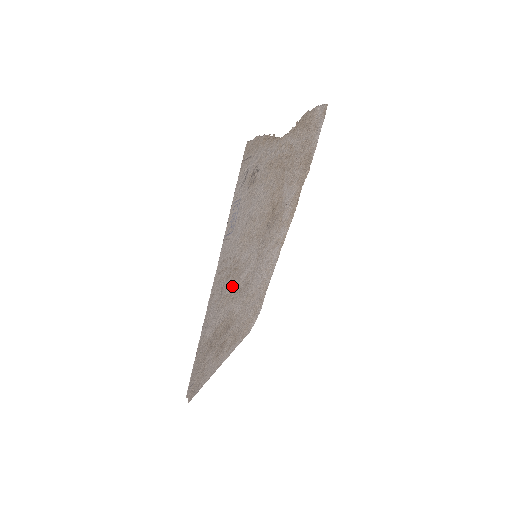
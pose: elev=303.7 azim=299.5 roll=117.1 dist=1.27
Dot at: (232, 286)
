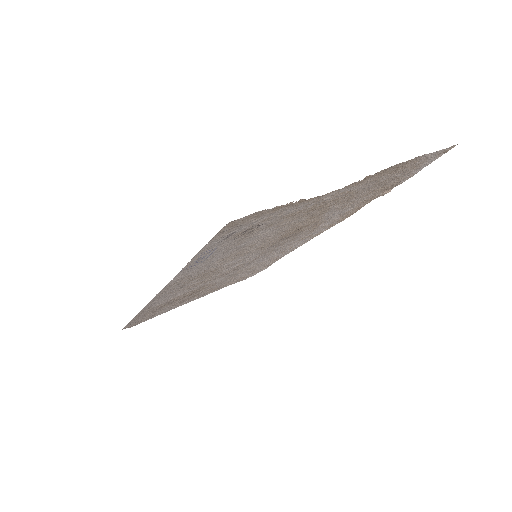
Dot at: (205, 278)
